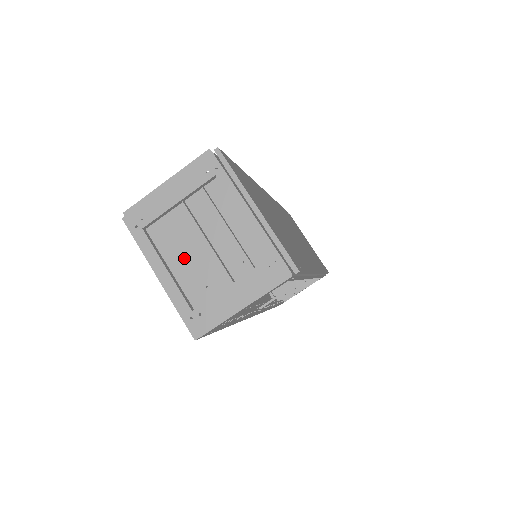
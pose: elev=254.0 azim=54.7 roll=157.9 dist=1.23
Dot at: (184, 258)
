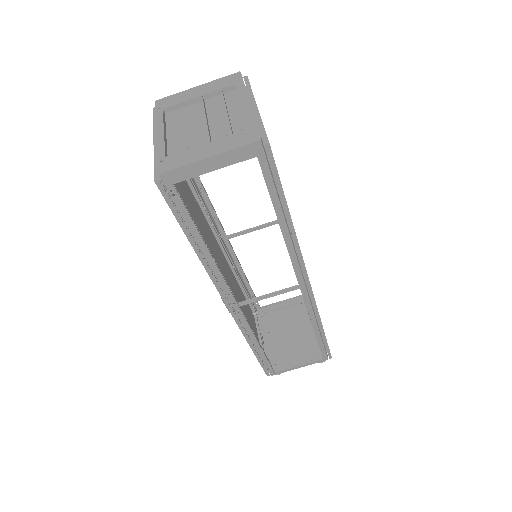
Dot at: (182, 130)
